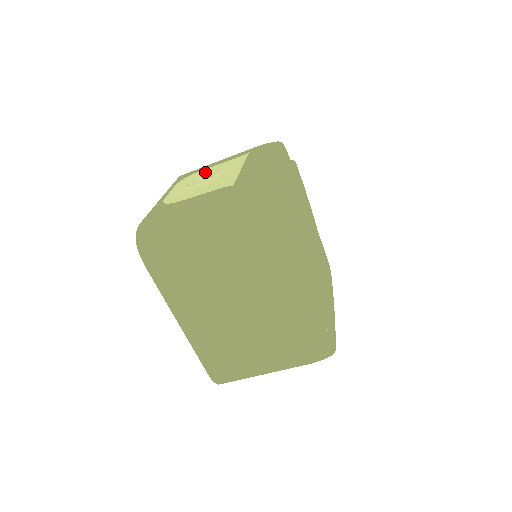
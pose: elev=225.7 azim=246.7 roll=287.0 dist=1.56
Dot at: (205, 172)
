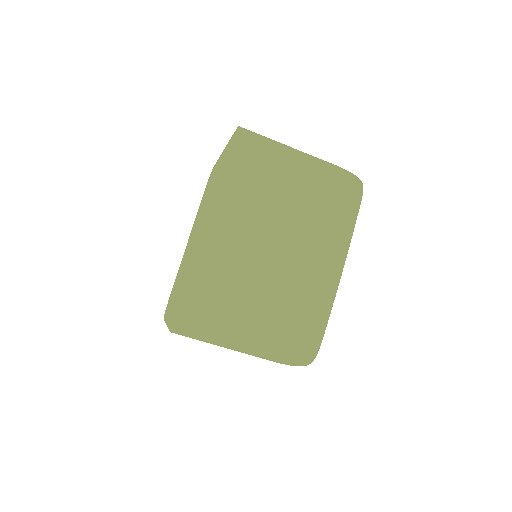
Dot at: occluded
